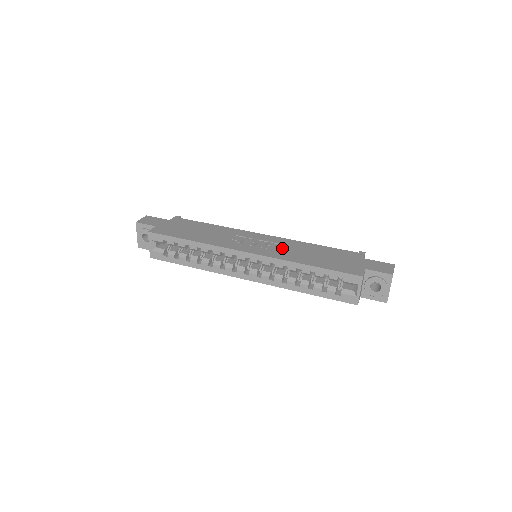
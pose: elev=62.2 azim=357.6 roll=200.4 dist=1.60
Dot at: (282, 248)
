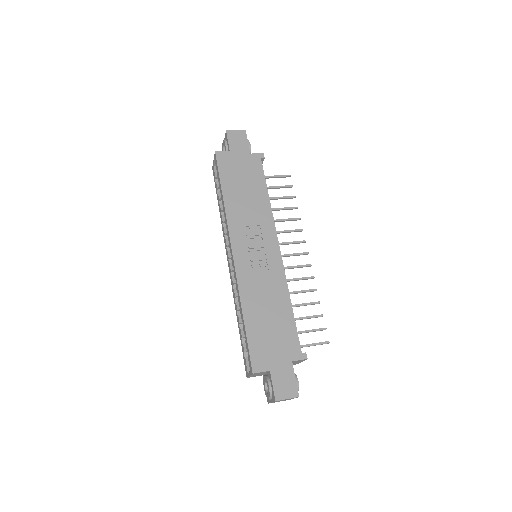
Dot at: (261, 278)
